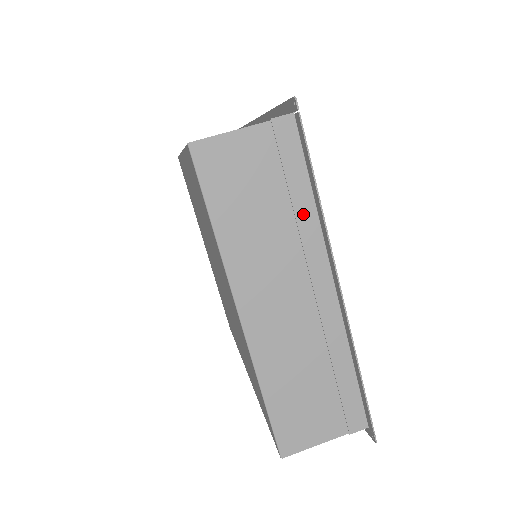
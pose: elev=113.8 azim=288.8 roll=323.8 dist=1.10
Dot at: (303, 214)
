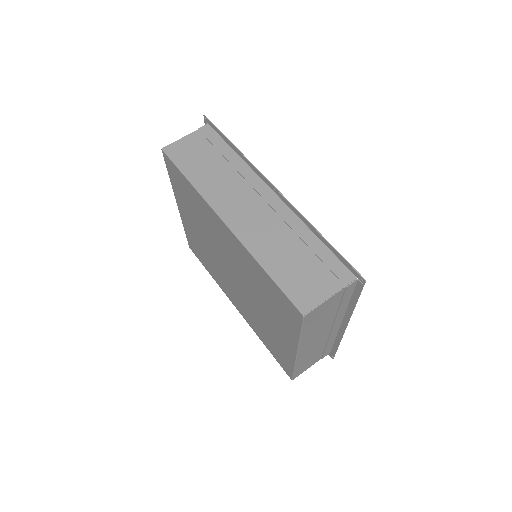
Dot at: (341, 310)
